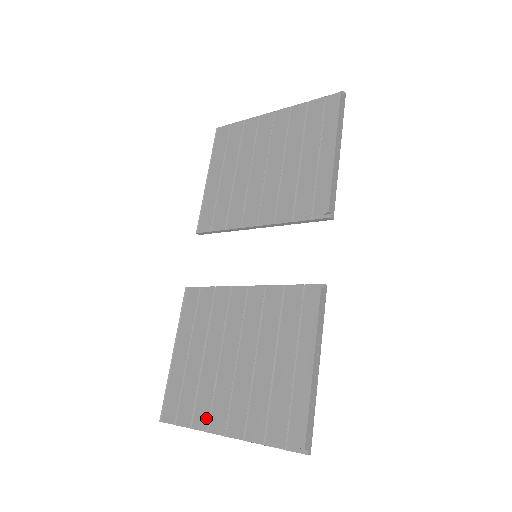
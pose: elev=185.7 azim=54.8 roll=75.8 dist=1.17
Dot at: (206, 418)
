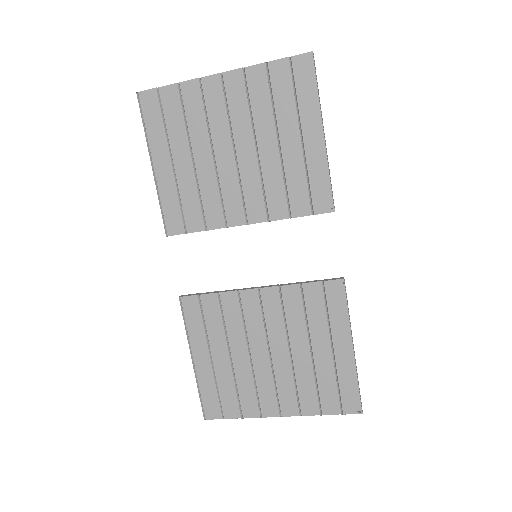
Dot at: (255, 408)
